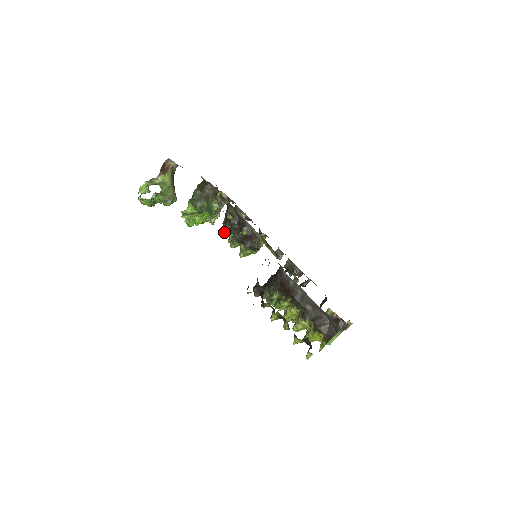
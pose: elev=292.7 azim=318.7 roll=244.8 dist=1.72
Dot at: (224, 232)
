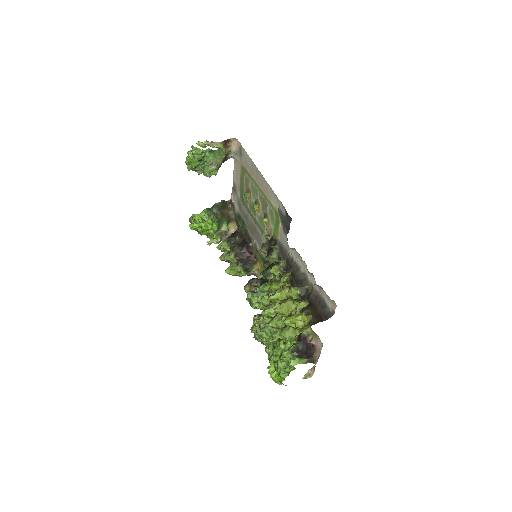
Dot at: (224, 243)
